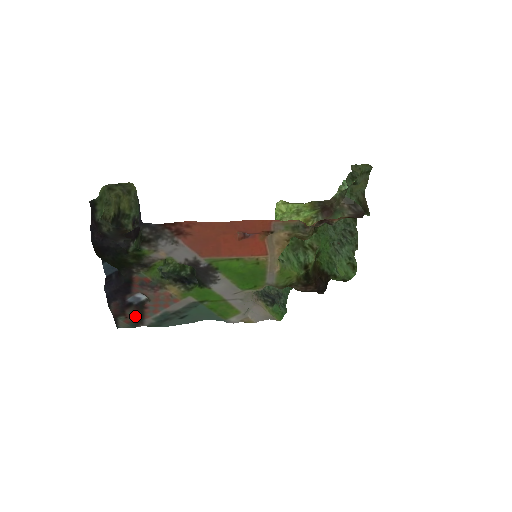
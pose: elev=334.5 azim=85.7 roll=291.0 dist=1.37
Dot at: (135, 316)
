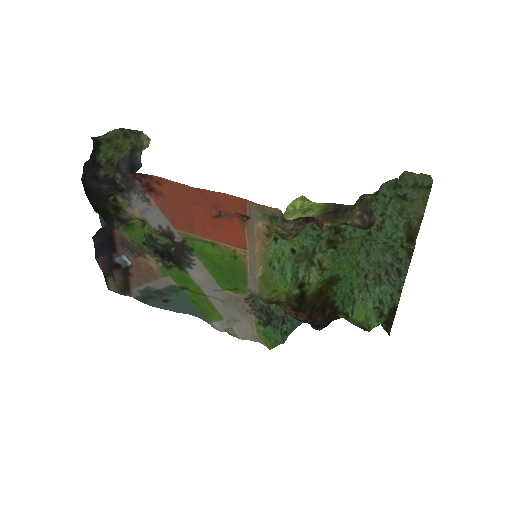
Dot at: (122, 281)
